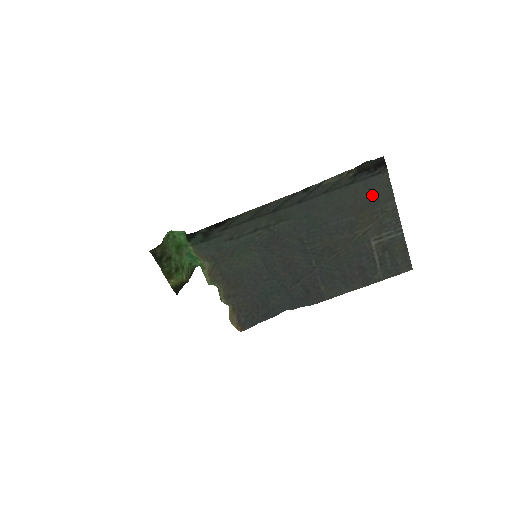
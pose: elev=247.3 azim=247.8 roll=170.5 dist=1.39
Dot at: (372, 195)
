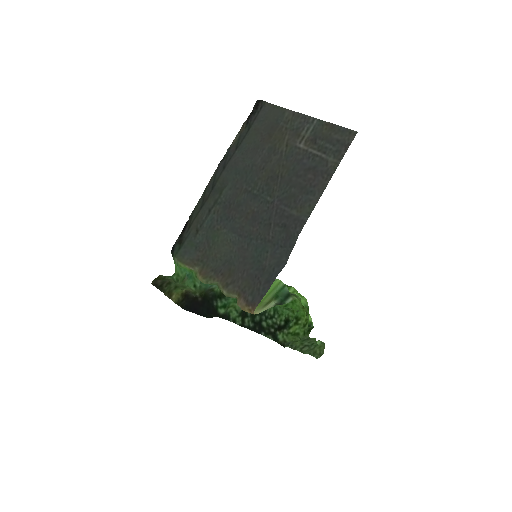
Dot at: (269, 122)
